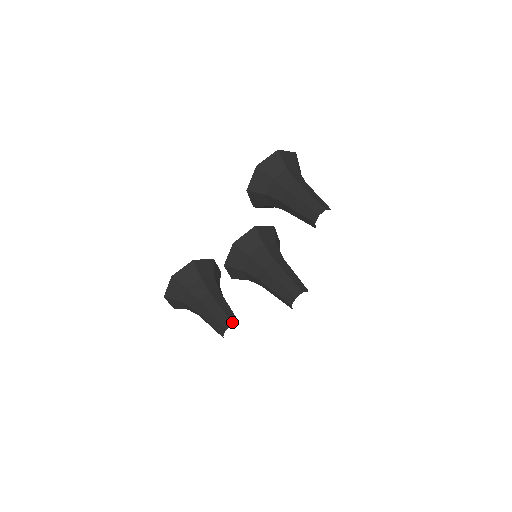
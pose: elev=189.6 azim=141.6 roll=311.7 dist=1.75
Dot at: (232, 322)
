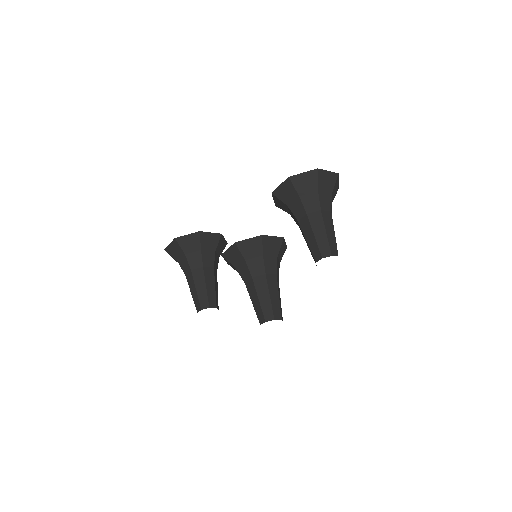
Dot at: (209, 305)
